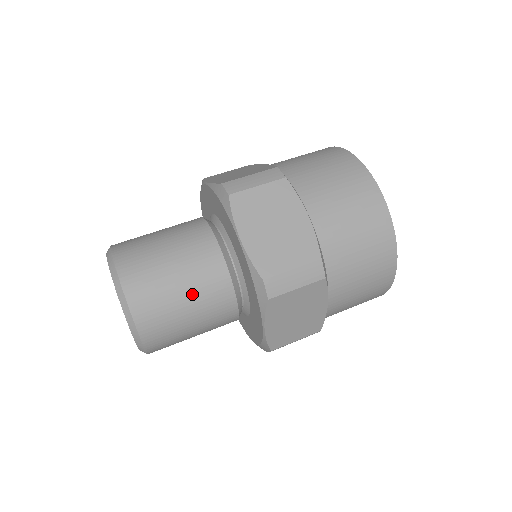
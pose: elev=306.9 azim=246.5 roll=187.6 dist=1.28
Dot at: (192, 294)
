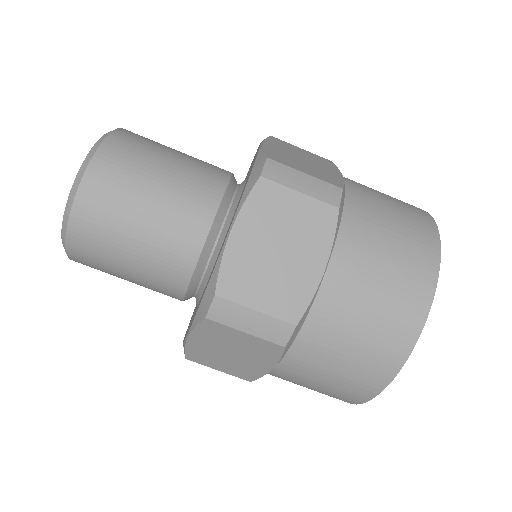
Dot at: (138, 284)
